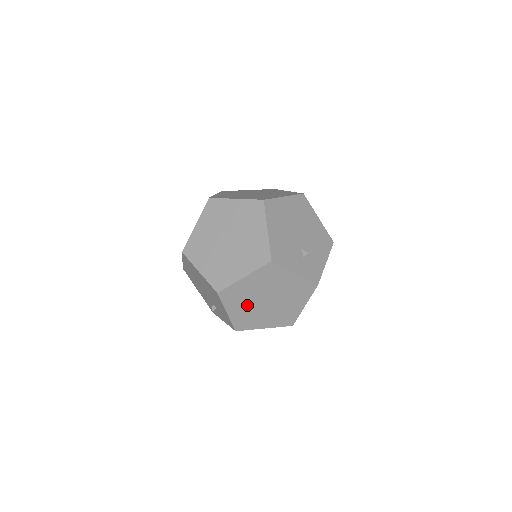
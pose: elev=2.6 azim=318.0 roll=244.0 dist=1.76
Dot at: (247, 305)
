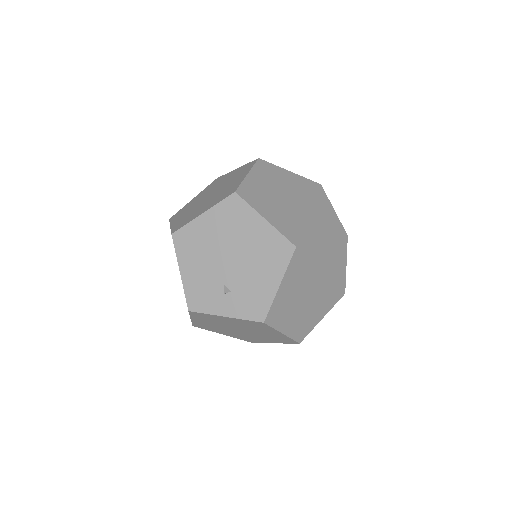
Dot at: (298, 285)
